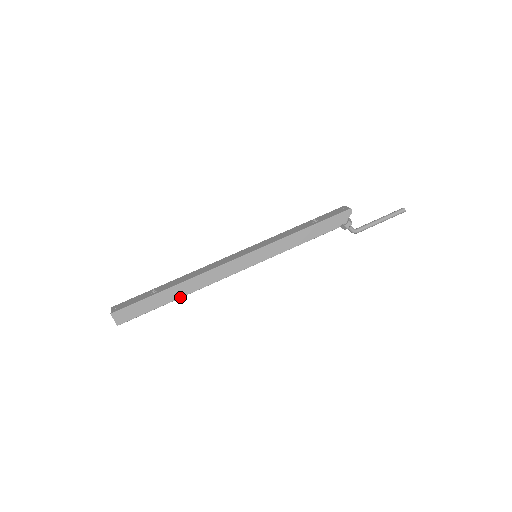
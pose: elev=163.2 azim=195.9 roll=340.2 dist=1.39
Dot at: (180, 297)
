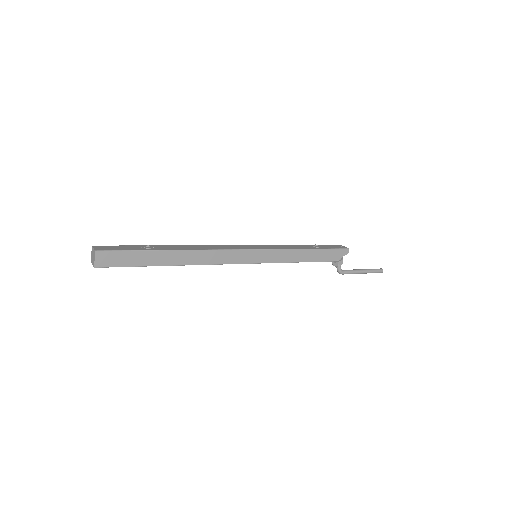
Dot at: (173, 265)
